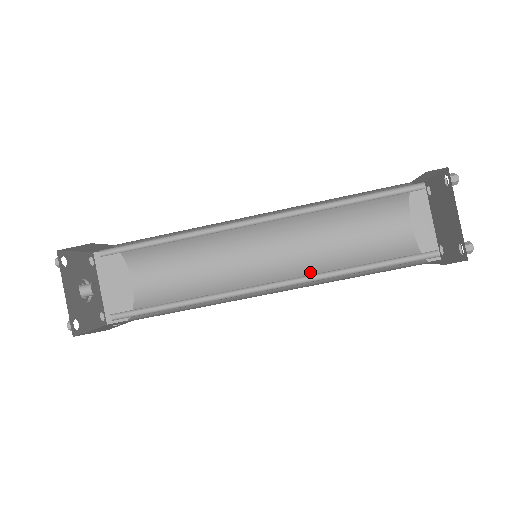
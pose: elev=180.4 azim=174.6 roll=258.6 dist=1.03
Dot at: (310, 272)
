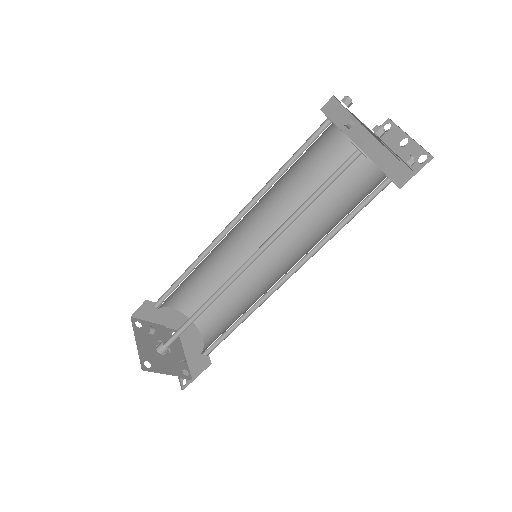
Dot at: (309, 250)
